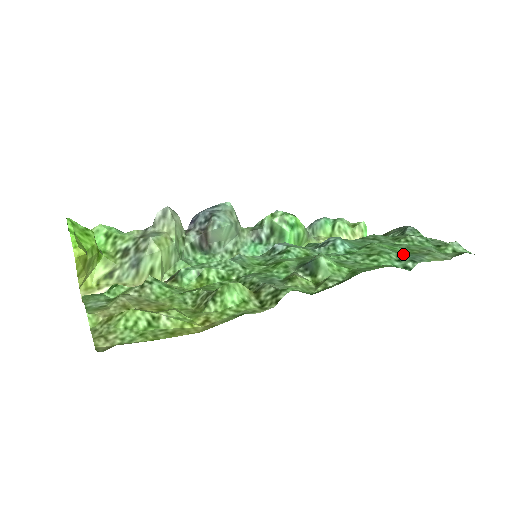
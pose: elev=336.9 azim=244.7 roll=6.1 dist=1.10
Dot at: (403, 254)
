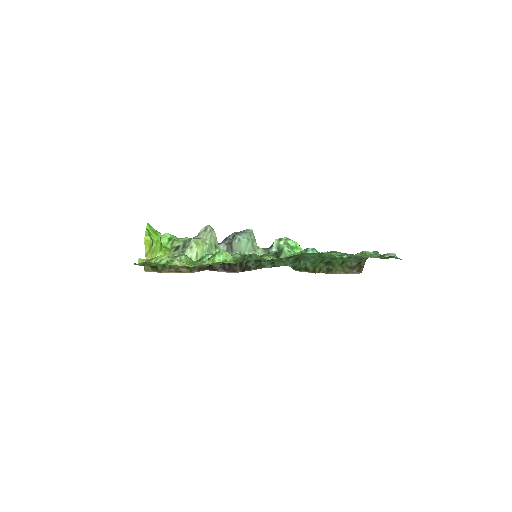
Dot at: (346, 253)
